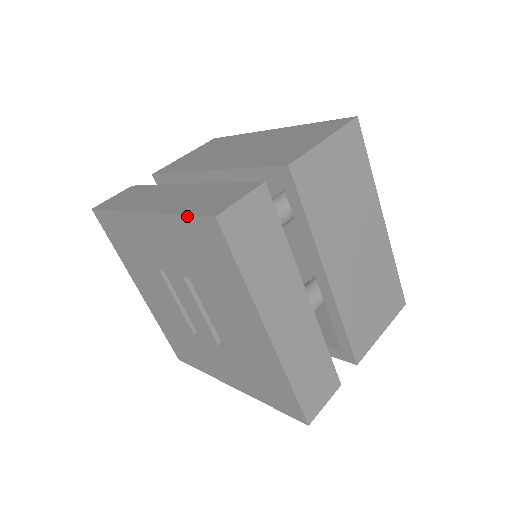
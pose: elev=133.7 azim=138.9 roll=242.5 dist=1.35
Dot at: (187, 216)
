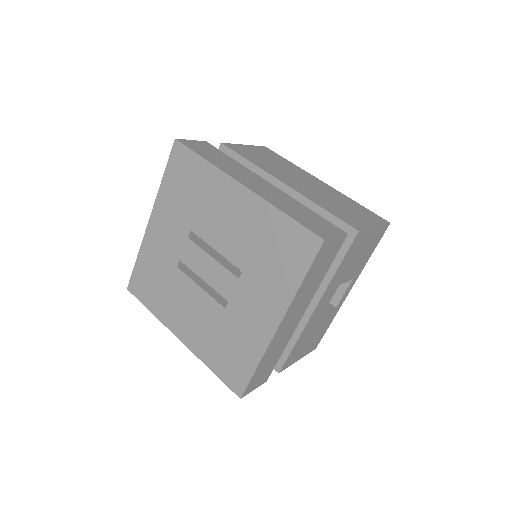
Dot at: (166, 168)
